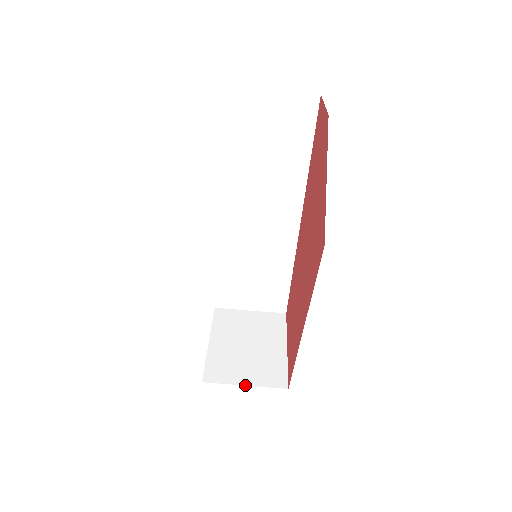
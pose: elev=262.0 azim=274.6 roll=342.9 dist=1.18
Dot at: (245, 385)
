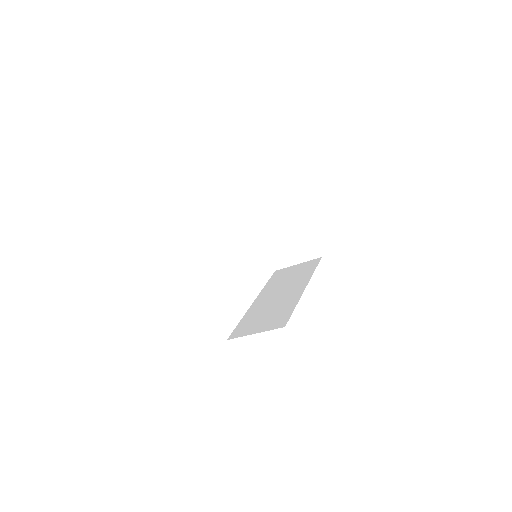
Dot at: (298, 264)
